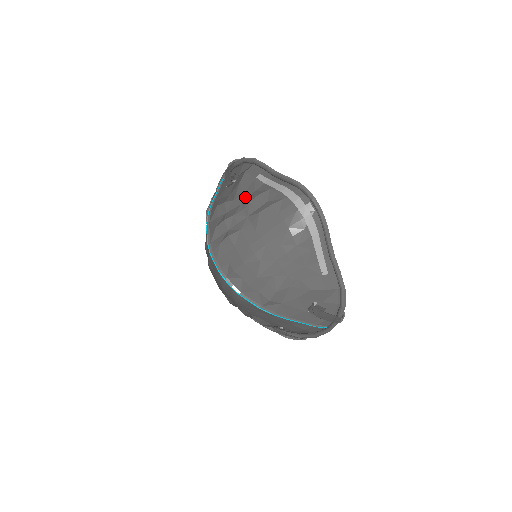
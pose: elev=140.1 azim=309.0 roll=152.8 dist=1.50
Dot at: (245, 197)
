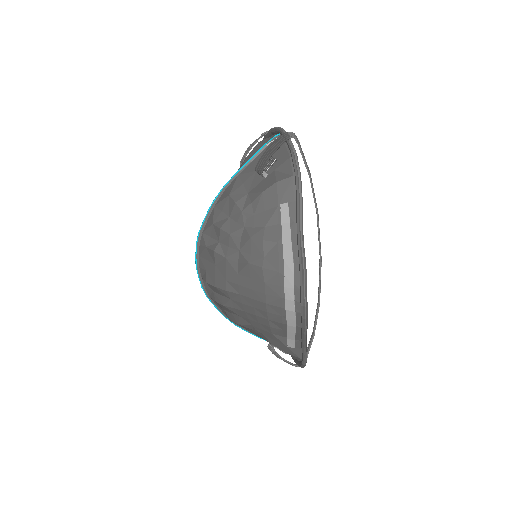
Dot at: (253, 222)
